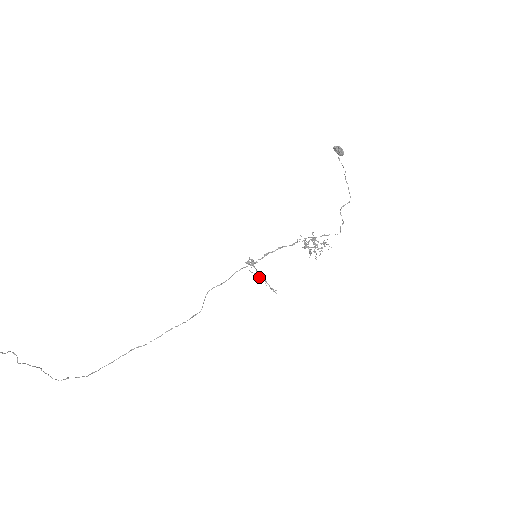
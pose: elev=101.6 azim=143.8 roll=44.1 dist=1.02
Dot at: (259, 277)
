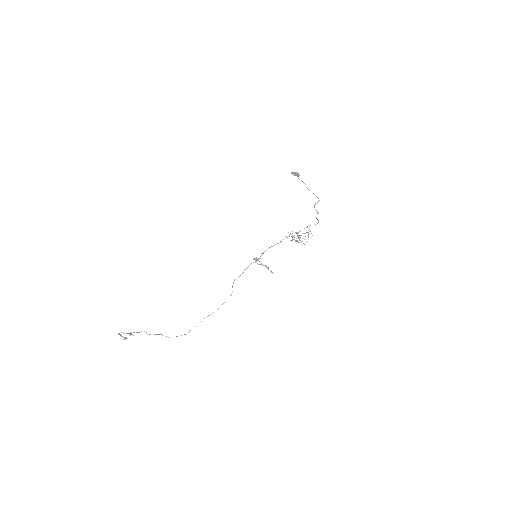
Dot at: occluded
